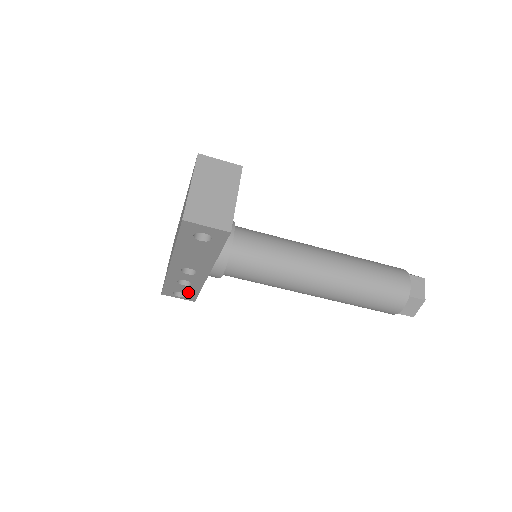
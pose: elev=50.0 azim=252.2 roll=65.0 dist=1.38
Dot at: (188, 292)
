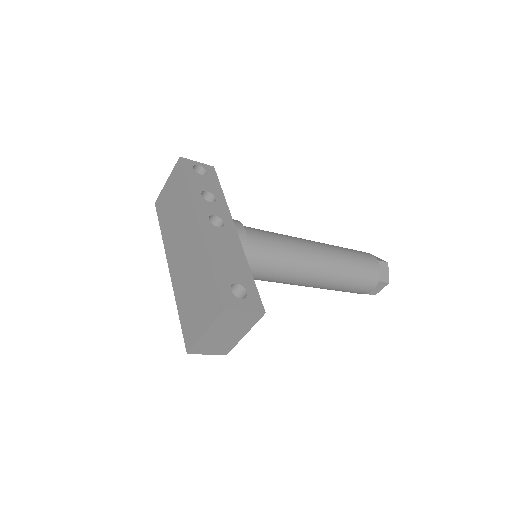
Dot at: occluded
